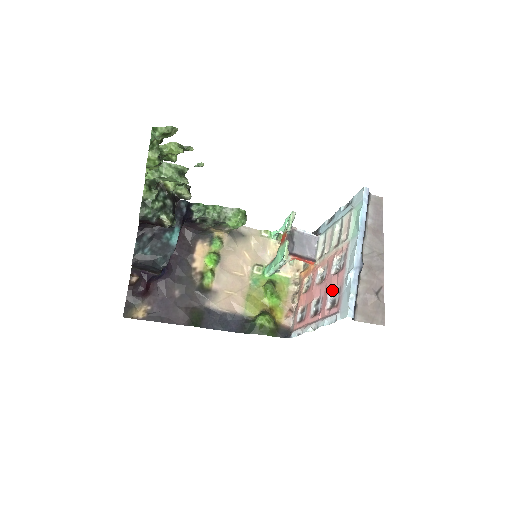
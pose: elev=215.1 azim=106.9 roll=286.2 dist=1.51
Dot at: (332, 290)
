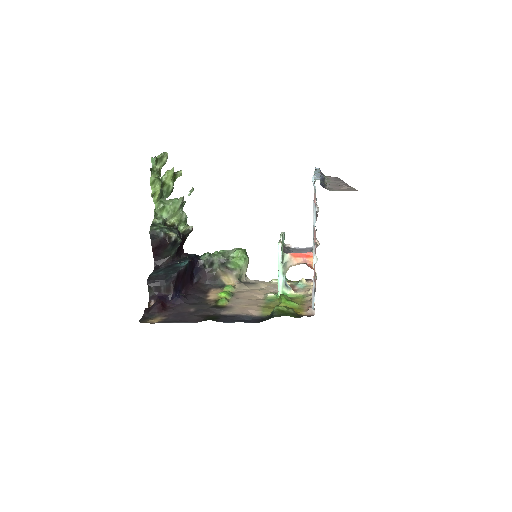
Dot at: occluded
